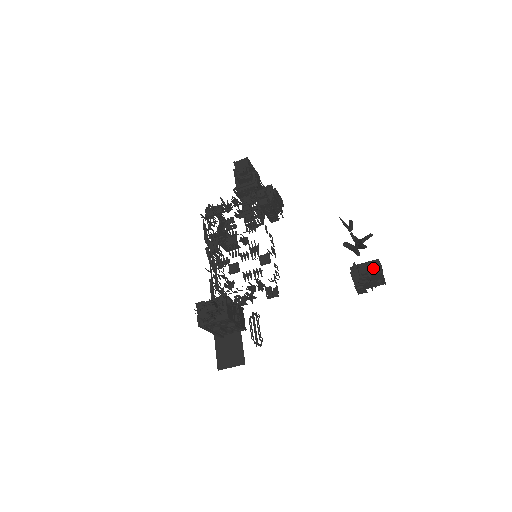
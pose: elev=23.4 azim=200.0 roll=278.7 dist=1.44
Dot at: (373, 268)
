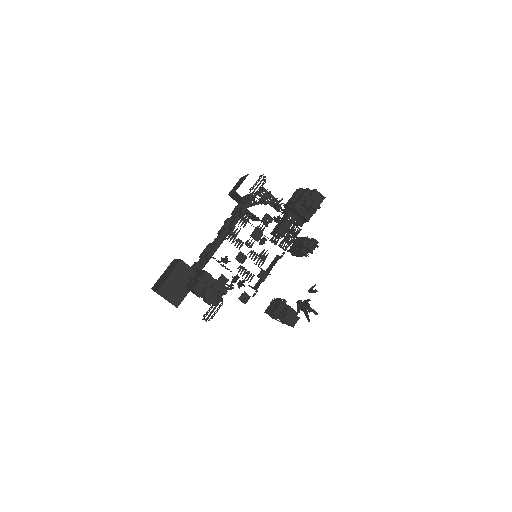
Dot at: (292, 319)
